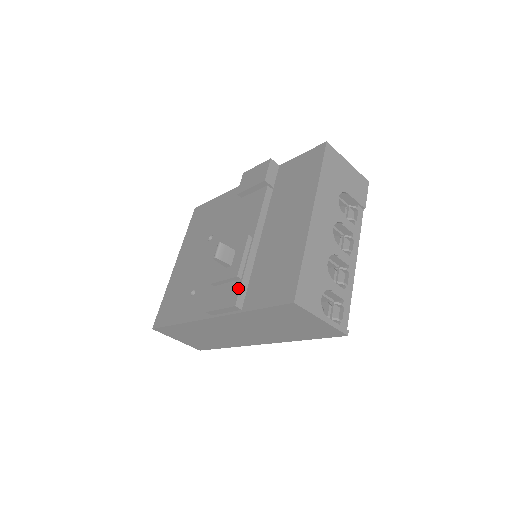
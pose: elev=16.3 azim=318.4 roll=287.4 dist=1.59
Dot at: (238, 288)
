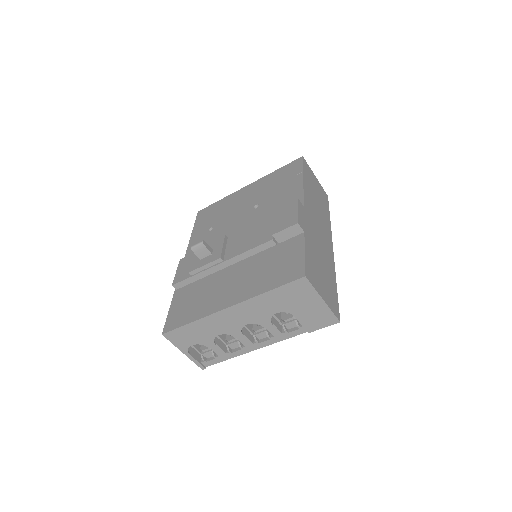
Dot at: (184, 278)
